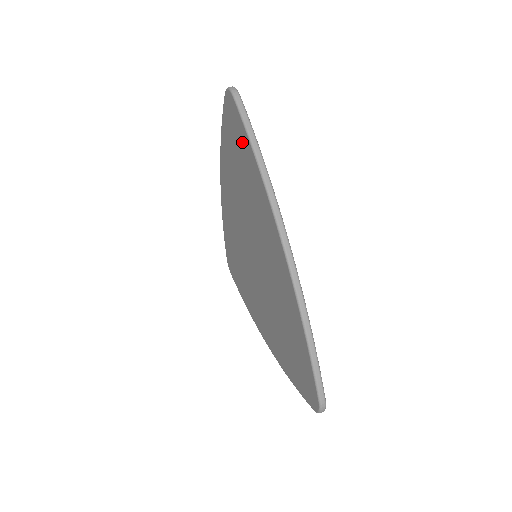
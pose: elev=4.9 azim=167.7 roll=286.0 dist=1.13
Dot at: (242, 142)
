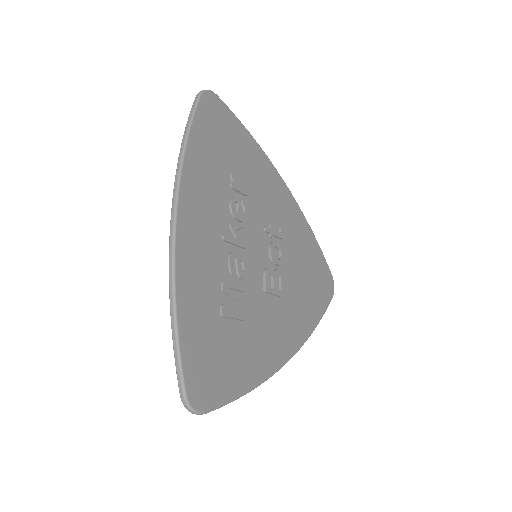
Dot at: occluded
